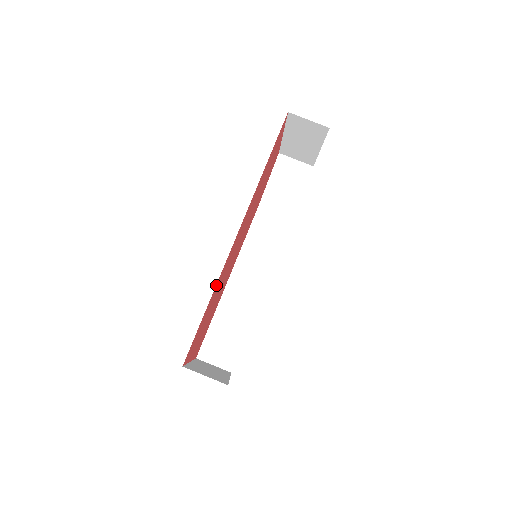
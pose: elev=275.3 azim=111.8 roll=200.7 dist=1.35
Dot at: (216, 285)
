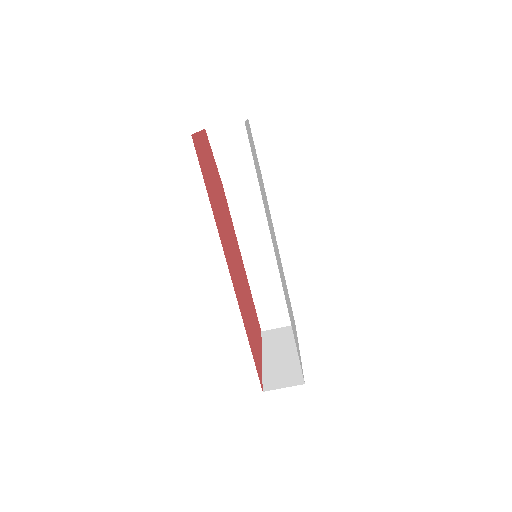
Dot at: (244, 325)
